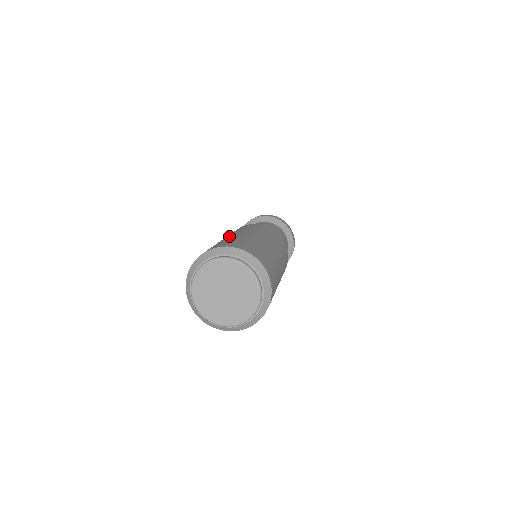
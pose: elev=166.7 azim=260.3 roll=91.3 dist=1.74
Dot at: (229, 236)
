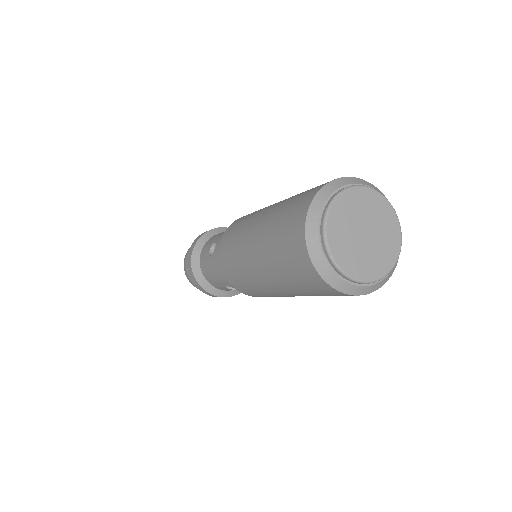
Dot at: occluded
